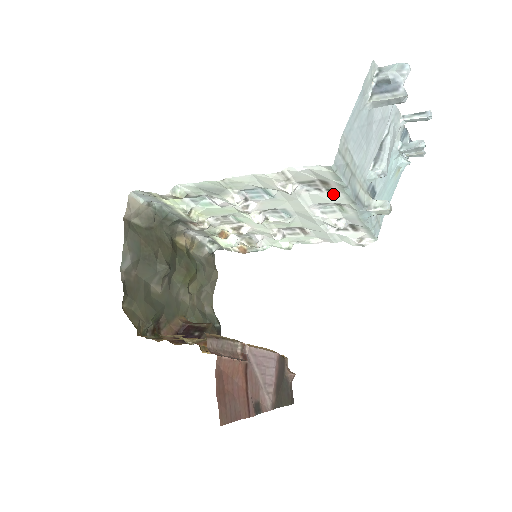
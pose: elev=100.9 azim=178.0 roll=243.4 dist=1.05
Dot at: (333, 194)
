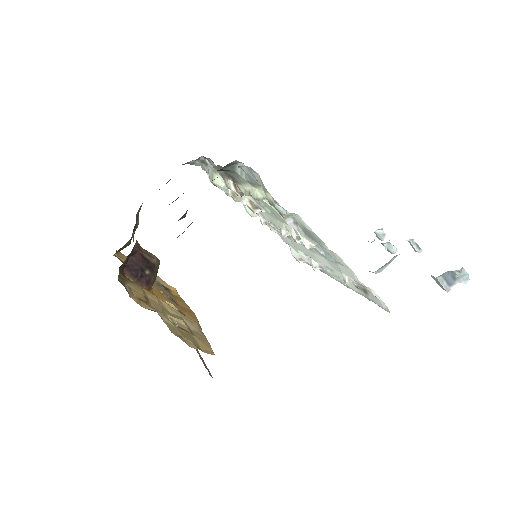
Dot at: (354, 287)
